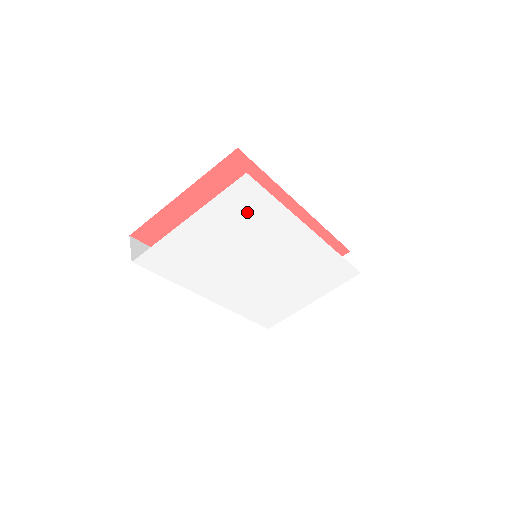
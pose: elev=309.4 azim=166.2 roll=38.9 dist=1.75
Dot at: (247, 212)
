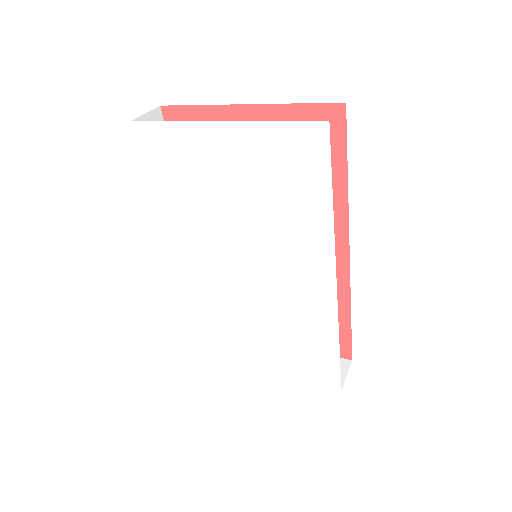
Dot at: (289, 179)
